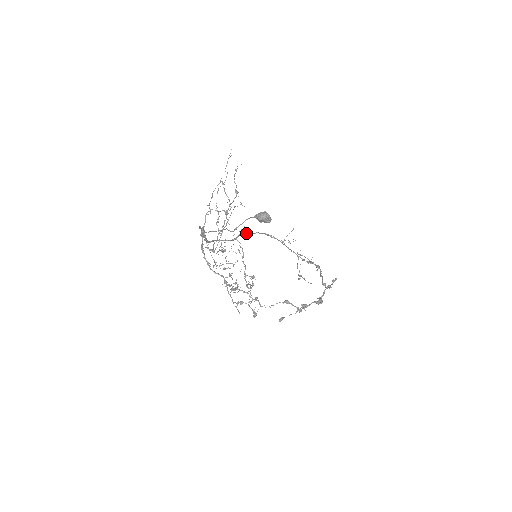
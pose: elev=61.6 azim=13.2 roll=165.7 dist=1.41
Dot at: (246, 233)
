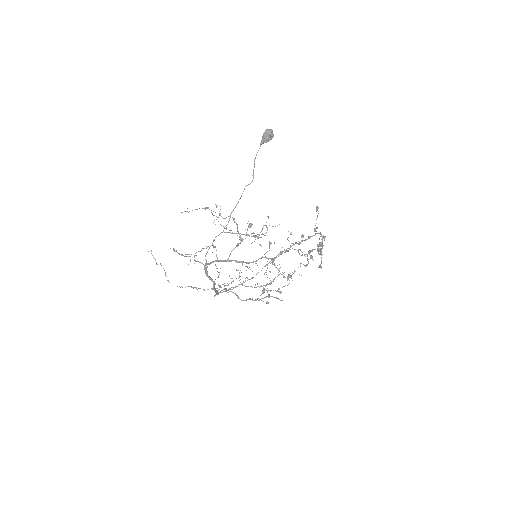
Dot at: occluded
